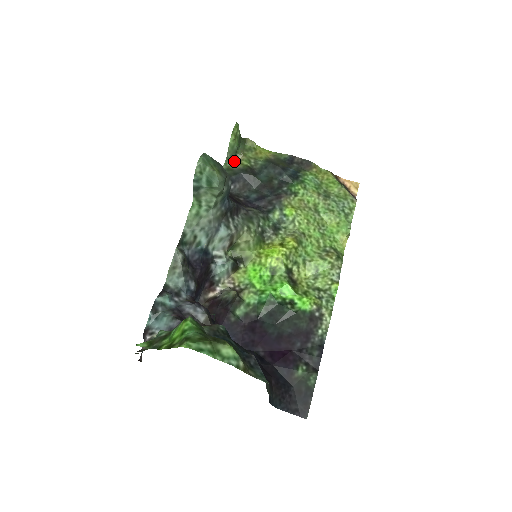
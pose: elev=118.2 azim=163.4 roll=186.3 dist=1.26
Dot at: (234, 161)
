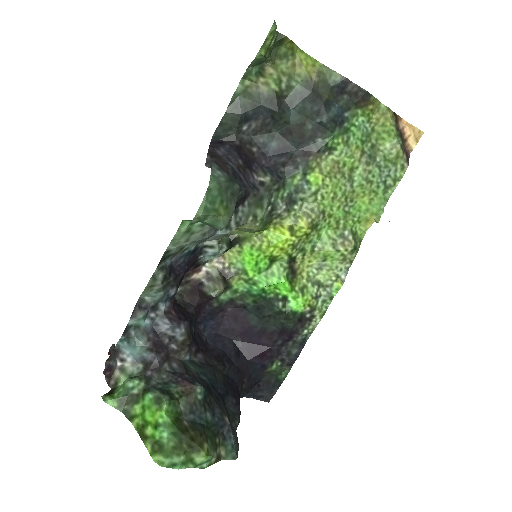
Dot at: (257, 74)
